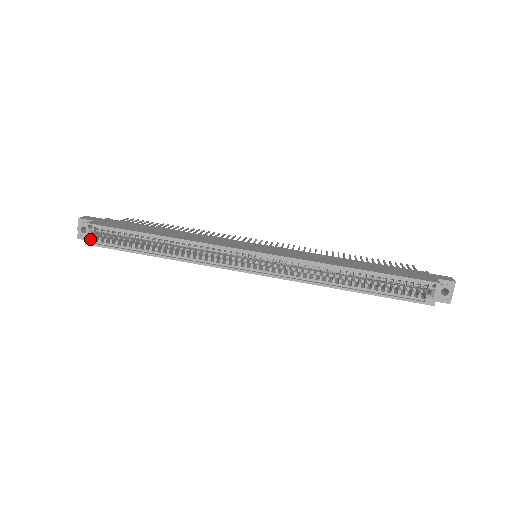
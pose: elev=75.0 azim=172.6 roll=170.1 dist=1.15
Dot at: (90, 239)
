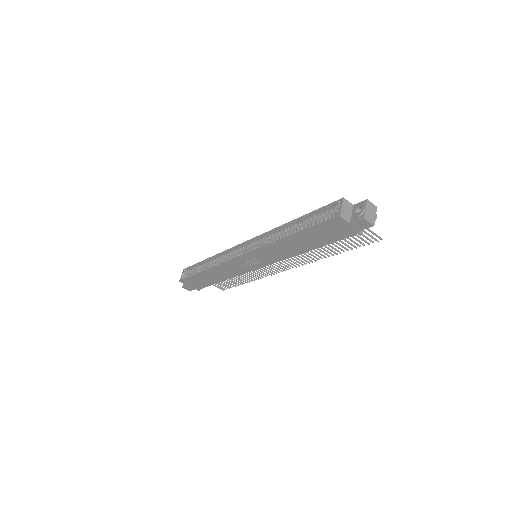
Dot at: (182, 277)
